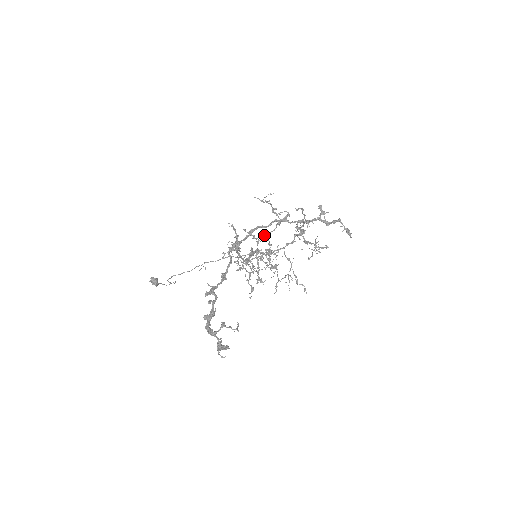
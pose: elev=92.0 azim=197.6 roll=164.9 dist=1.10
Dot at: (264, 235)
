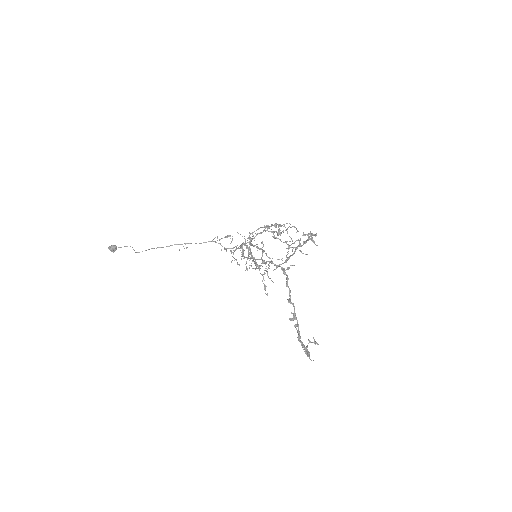
Dot at: (251, 233)
